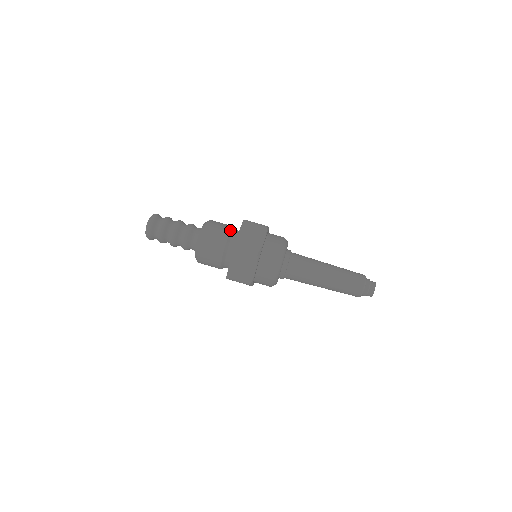
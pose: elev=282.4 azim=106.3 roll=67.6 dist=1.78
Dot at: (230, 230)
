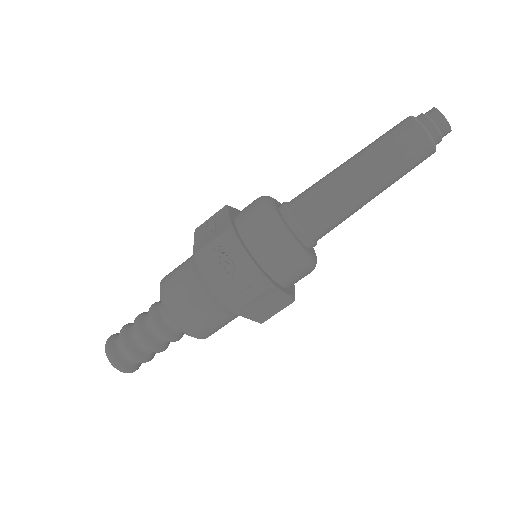
Dot at: (223, 314)
